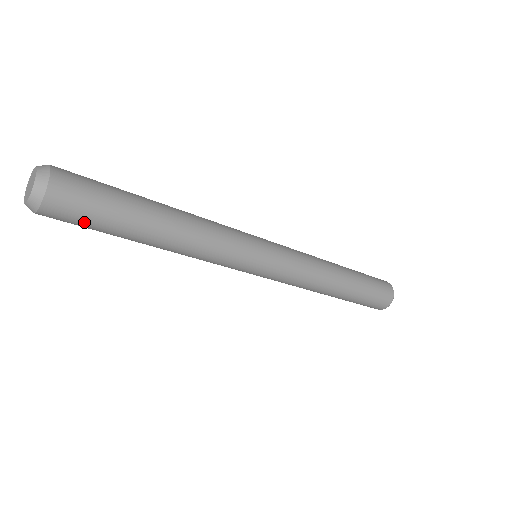
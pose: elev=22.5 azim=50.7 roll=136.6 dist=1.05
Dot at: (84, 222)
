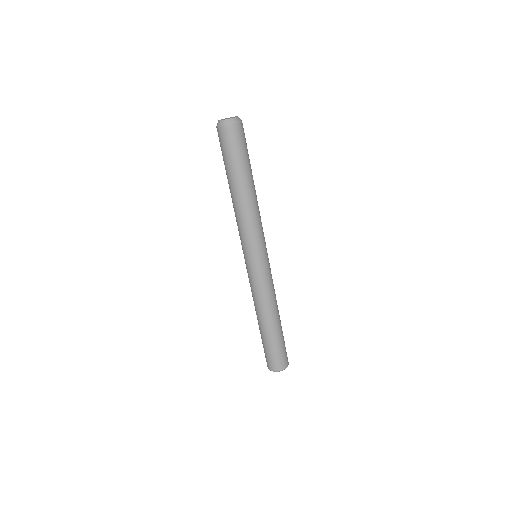
Dot at: (245, 146)
